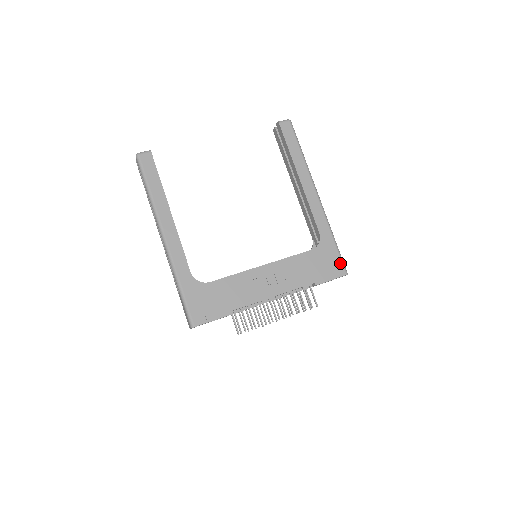
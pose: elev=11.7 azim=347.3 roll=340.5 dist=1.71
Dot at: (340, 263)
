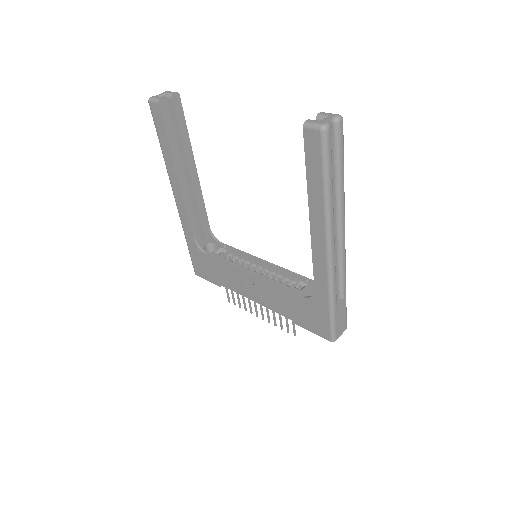
Dot at: (327, 328)
